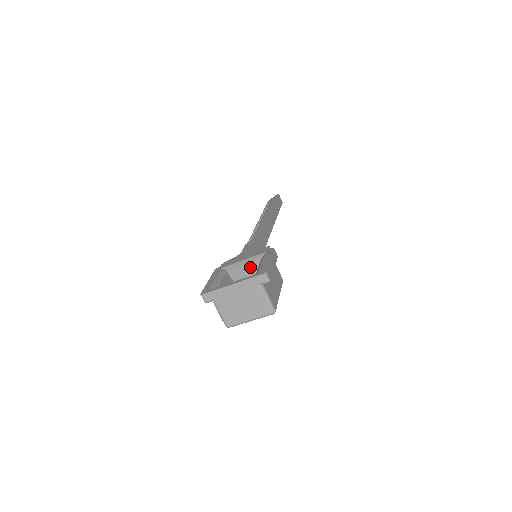
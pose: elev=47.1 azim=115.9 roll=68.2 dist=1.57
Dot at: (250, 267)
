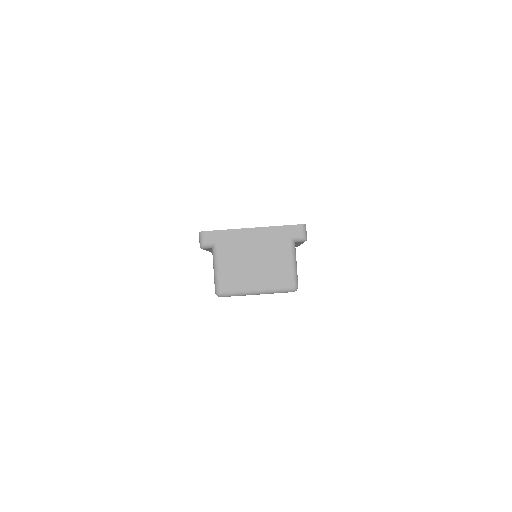
Dot at: occluded
